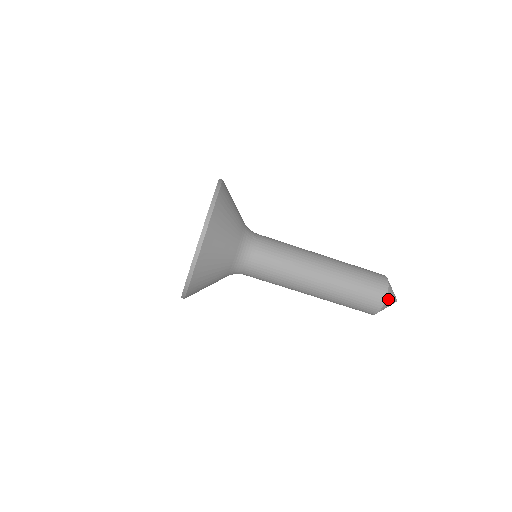
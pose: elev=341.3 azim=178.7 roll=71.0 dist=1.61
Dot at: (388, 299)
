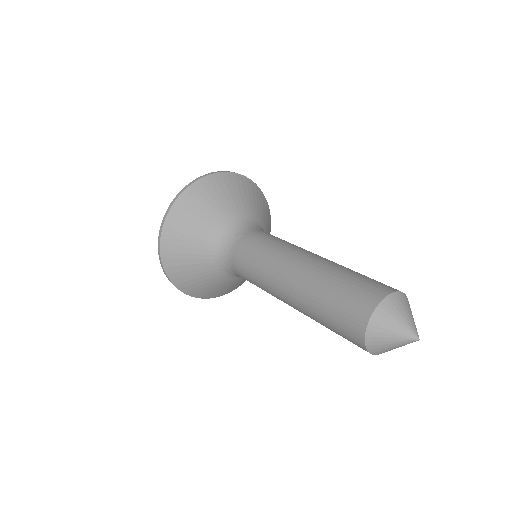
Dot at: (376, 335)
